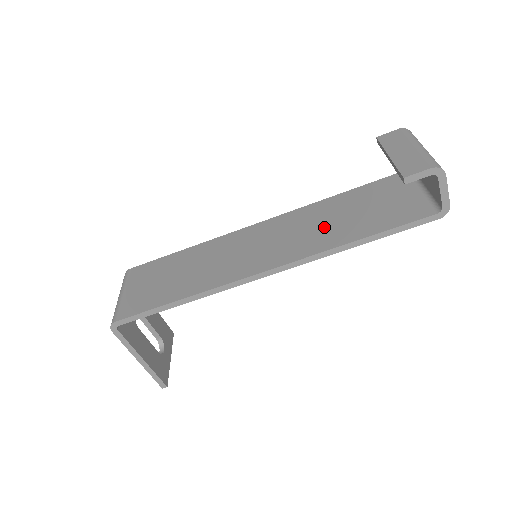
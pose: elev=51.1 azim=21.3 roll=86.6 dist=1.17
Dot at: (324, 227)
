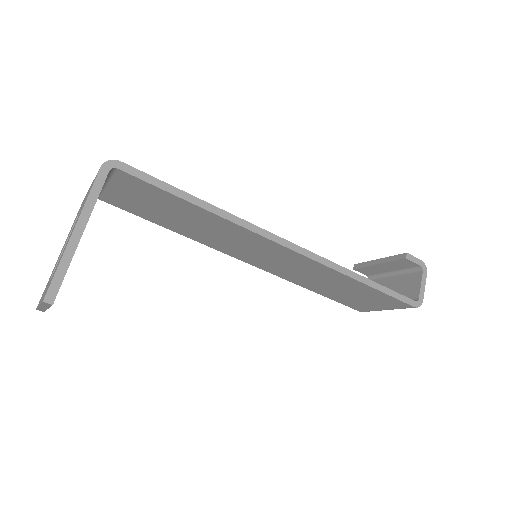
Dot at: occluded
